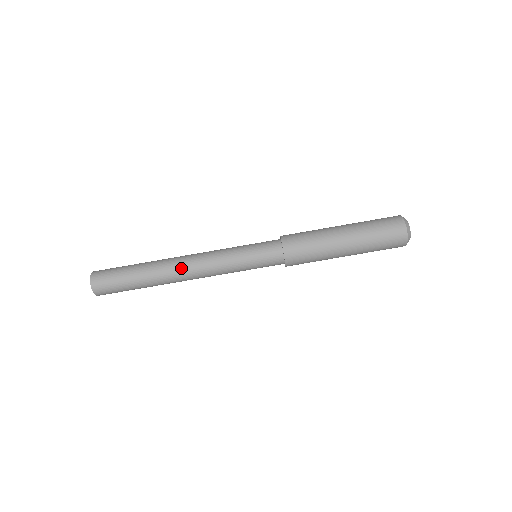
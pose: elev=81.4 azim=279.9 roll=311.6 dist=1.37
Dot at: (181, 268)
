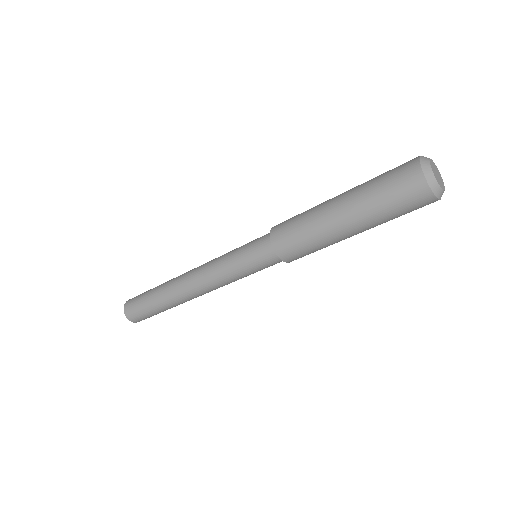
Dot at: (185, 285)
